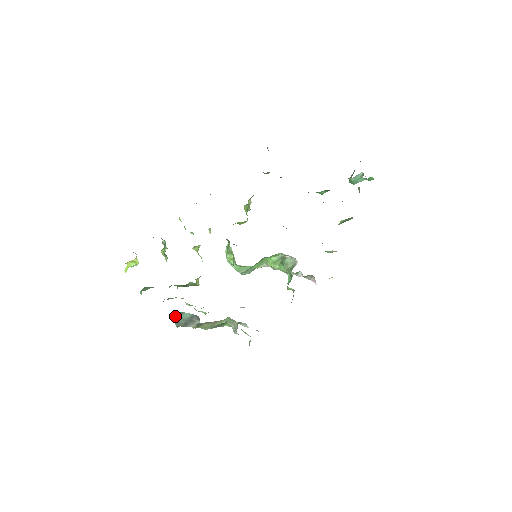
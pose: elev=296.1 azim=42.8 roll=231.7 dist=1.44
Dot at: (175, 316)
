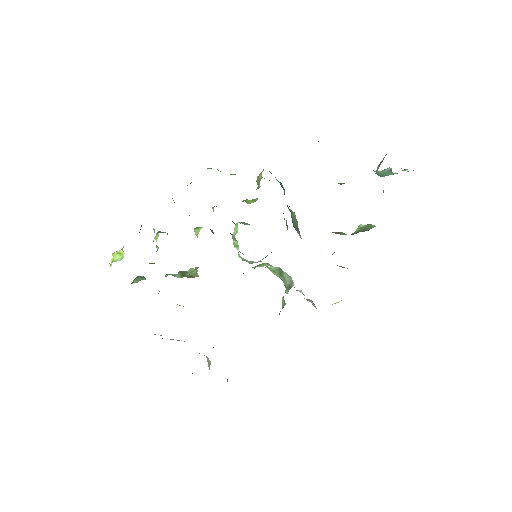
Dot at: occluded
